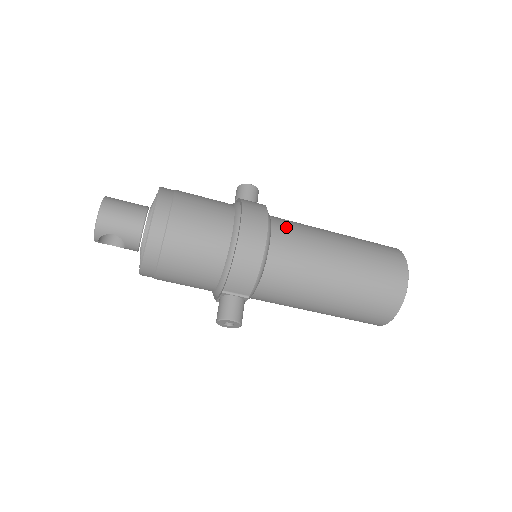
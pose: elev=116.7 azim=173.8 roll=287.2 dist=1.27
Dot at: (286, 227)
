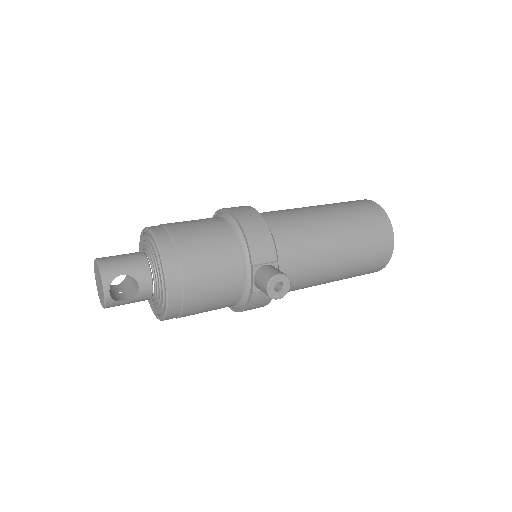
Dot at: occluded
